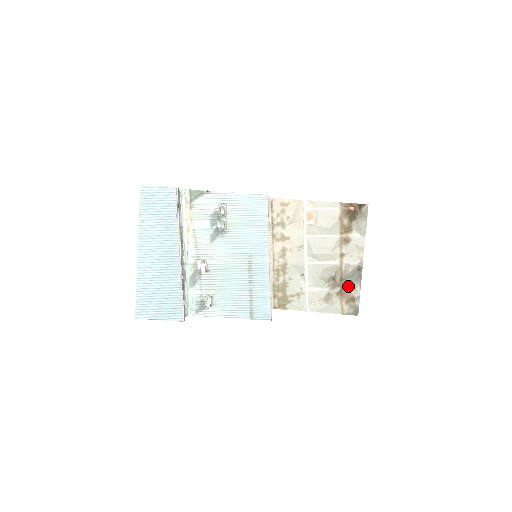
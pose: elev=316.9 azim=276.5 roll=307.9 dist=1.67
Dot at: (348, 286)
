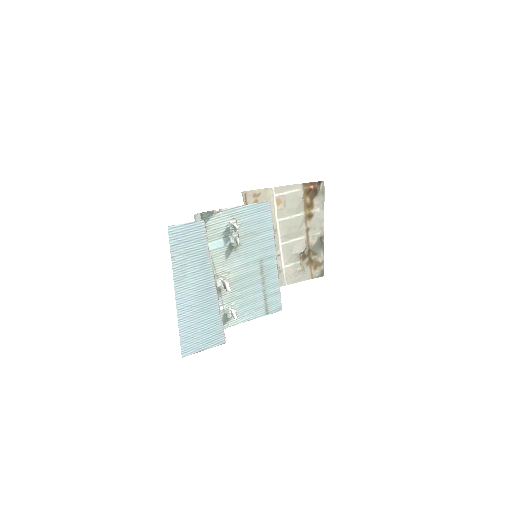
Dot at: (314, 254)
